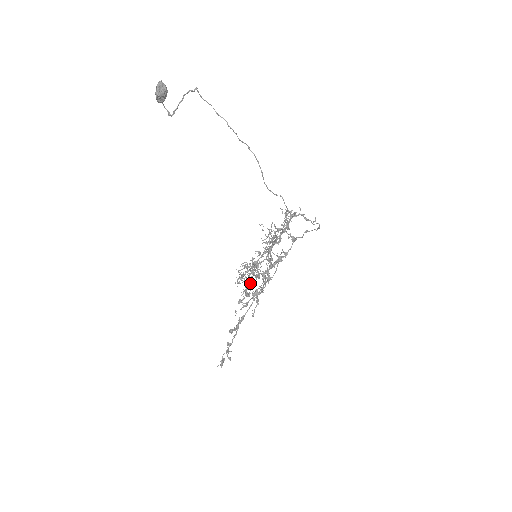
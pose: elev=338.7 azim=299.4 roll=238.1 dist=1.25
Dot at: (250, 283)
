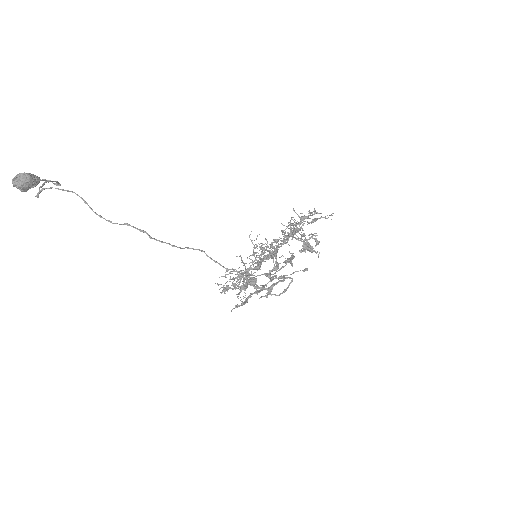
Dot at: occluded
